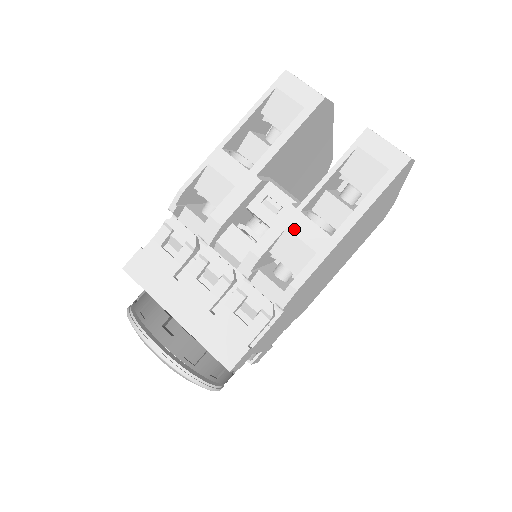
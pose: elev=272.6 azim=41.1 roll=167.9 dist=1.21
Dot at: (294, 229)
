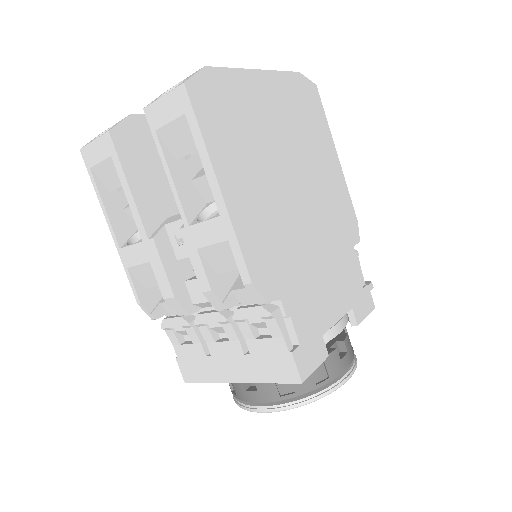
Dot at: (200, 243)
